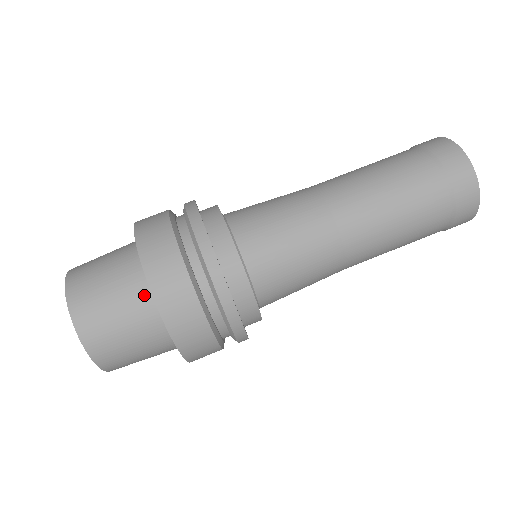
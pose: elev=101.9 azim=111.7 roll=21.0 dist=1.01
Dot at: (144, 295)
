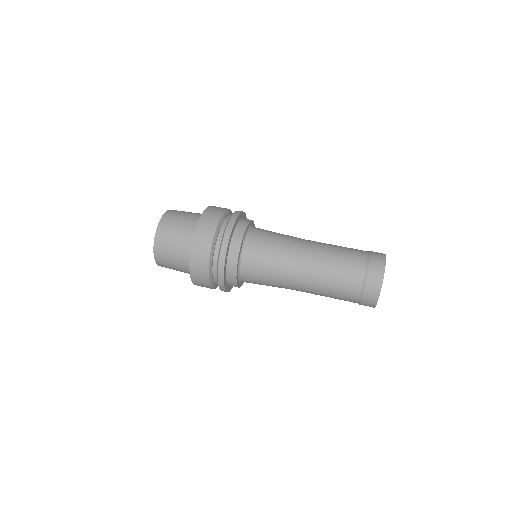
Dot at: occluded
